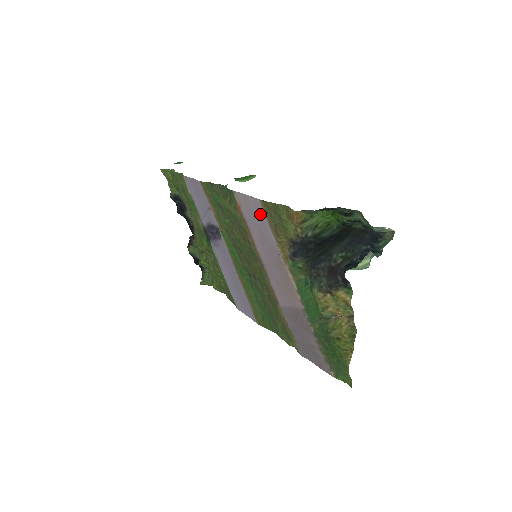
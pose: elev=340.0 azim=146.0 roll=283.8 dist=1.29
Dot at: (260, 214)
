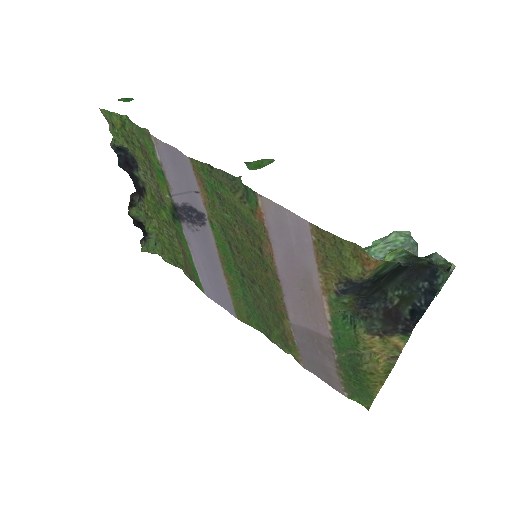
Dot at: (302, 236)
